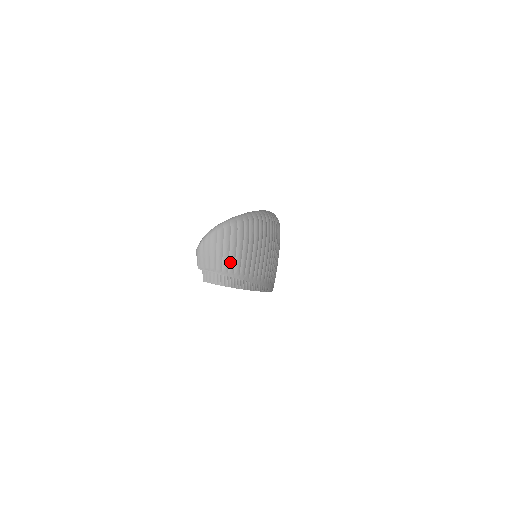
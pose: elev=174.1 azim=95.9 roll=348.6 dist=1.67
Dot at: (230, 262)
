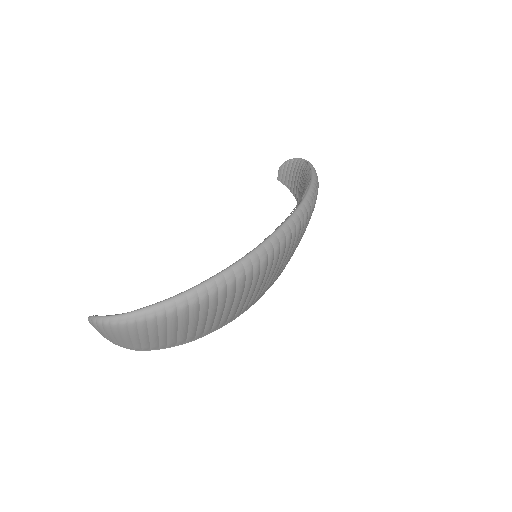
Dot at: (119, 342)
